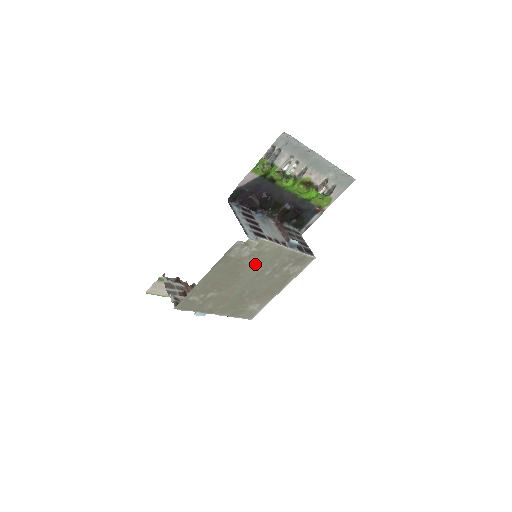
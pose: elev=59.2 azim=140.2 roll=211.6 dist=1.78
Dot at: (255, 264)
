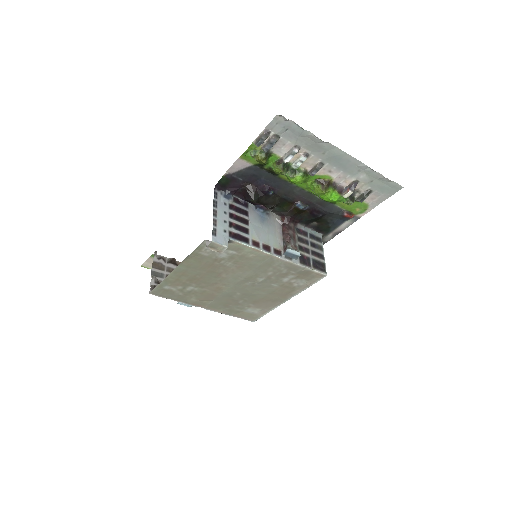
Dot at: (240, 268)
